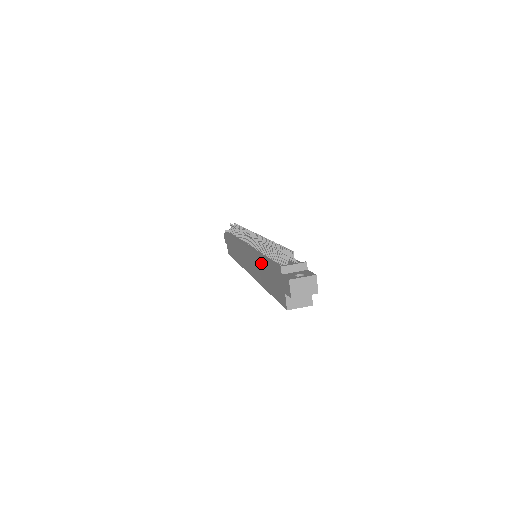
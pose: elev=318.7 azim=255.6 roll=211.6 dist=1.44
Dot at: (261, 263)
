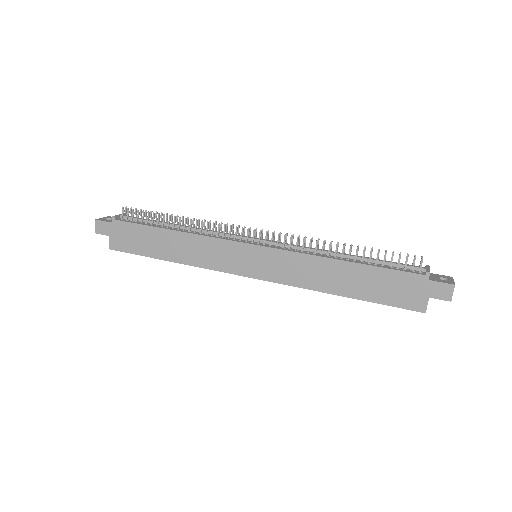
Dot at: (338, 267)
